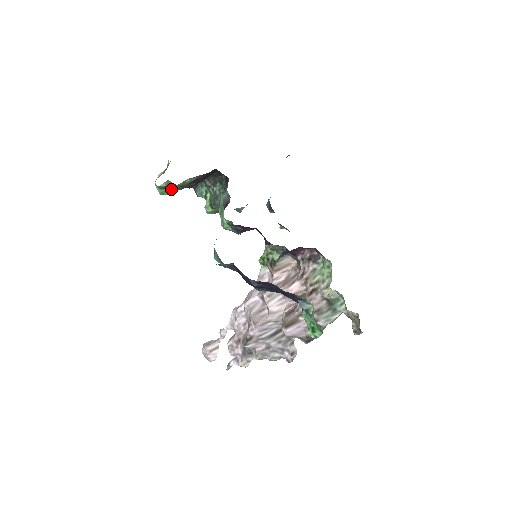
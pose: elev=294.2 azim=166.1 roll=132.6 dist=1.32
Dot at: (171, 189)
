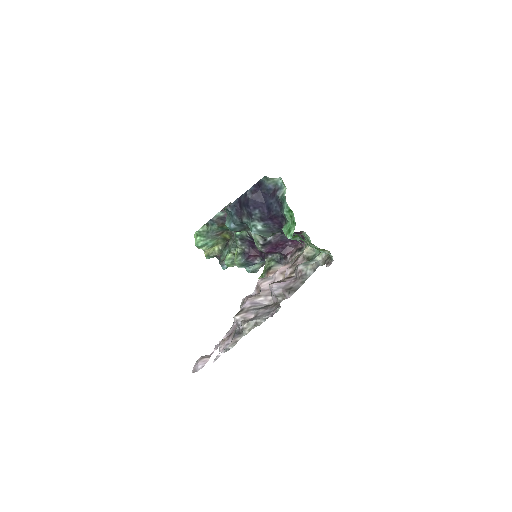
Dot at: (204, 237)
